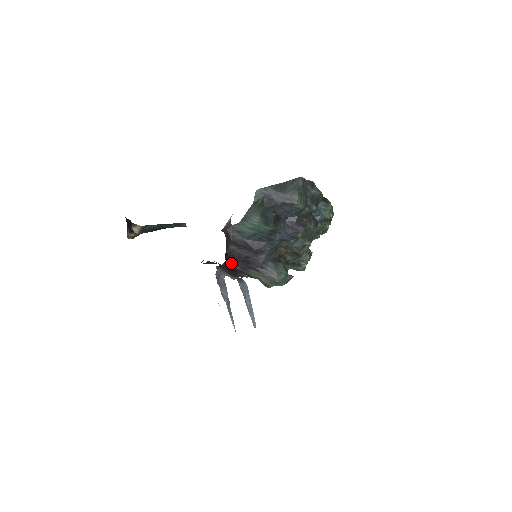
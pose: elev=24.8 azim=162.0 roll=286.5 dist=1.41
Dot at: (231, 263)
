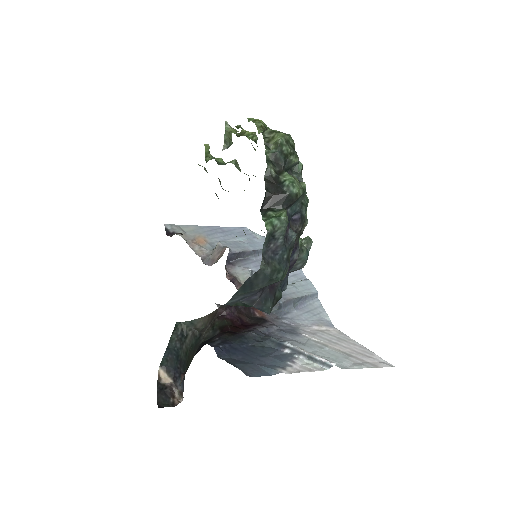
Dot at: occluded
